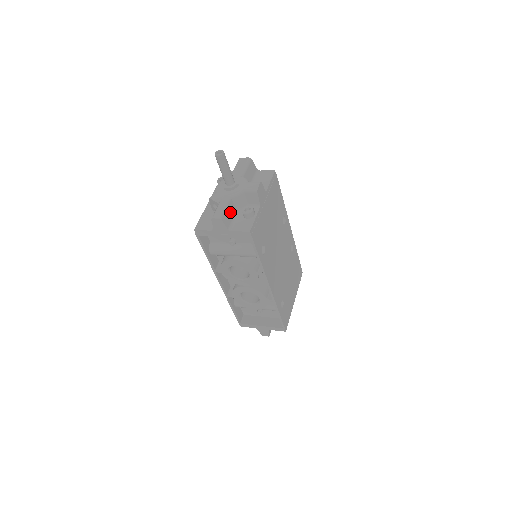
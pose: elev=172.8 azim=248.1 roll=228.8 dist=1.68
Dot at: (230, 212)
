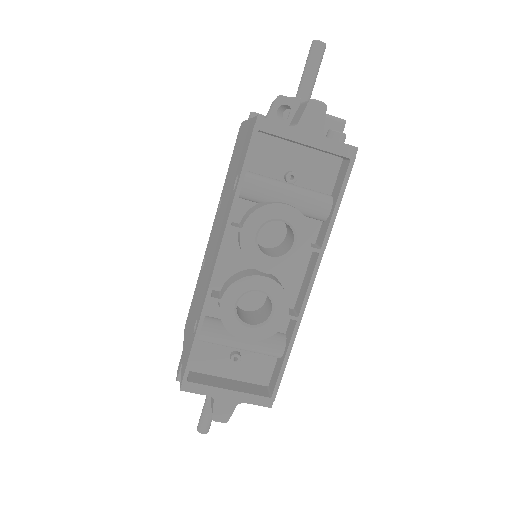
Dot at: occluded
